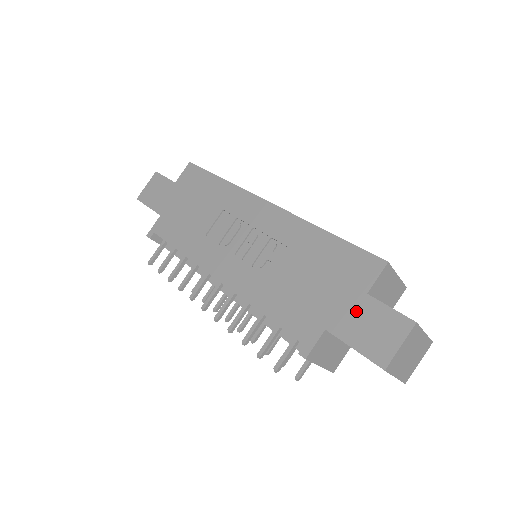
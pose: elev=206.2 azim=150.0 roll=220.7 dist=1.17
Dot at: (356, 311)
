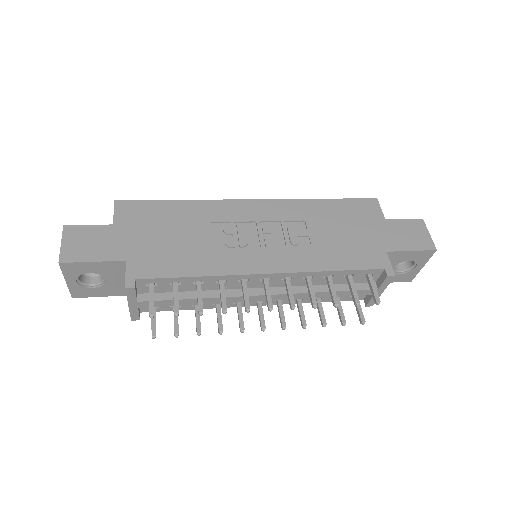
Dot at: (391, 231)
